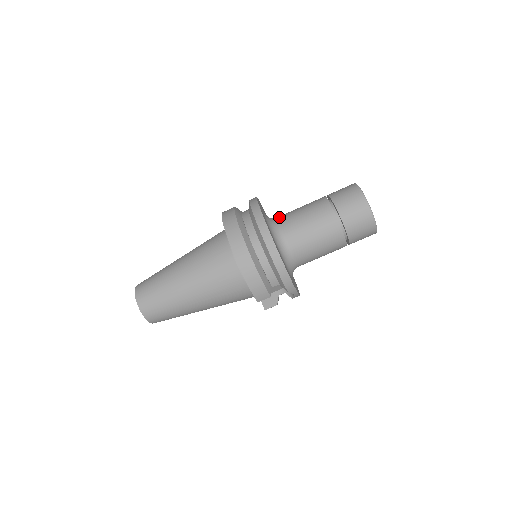
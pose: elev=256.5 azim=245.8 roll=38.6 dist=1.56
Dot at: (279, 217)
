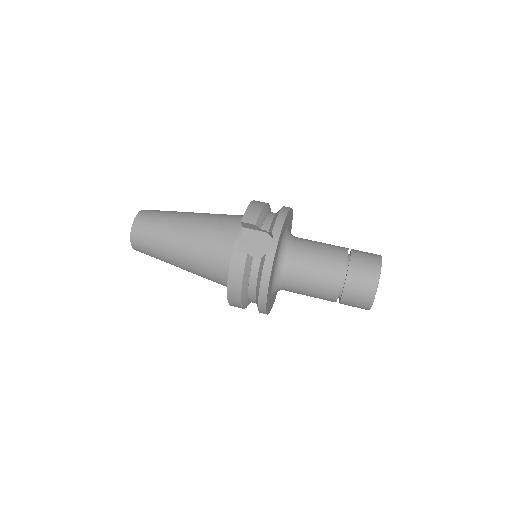
Dot at: occluded
